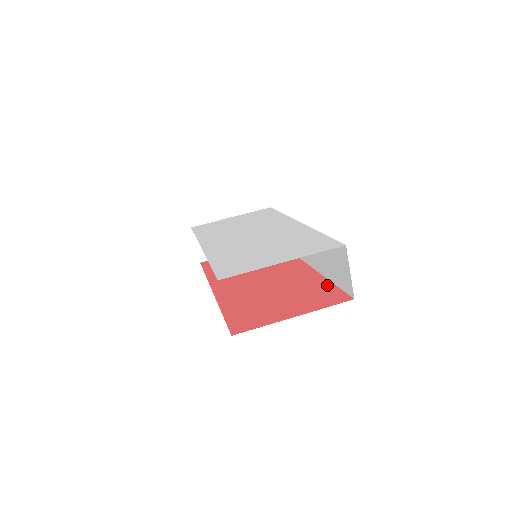
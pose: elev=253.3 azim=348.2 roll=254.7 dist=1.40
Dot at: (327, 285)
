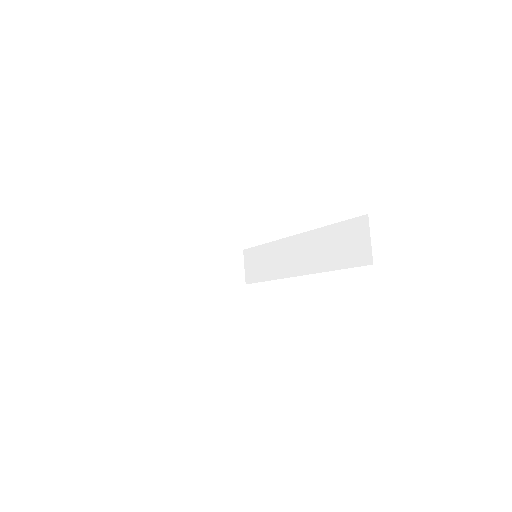
Dot at: occluded
